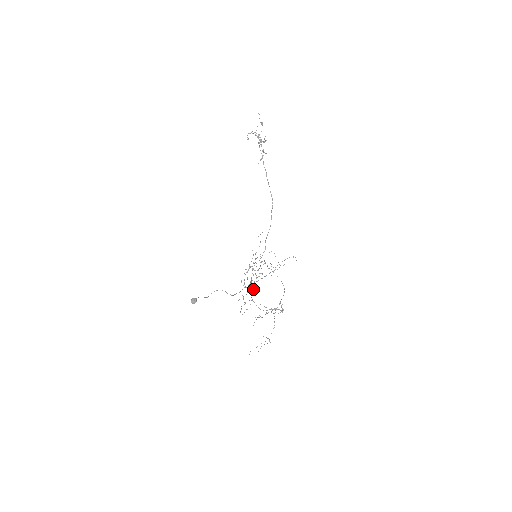
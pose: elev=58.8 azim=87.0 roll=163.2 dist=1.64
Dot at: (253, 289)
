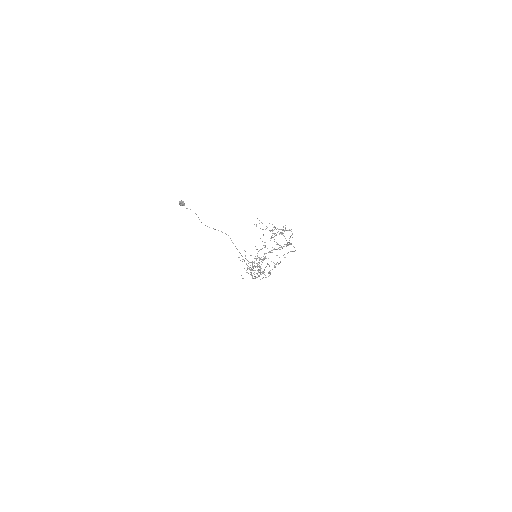
Dot at: (265, 277)
